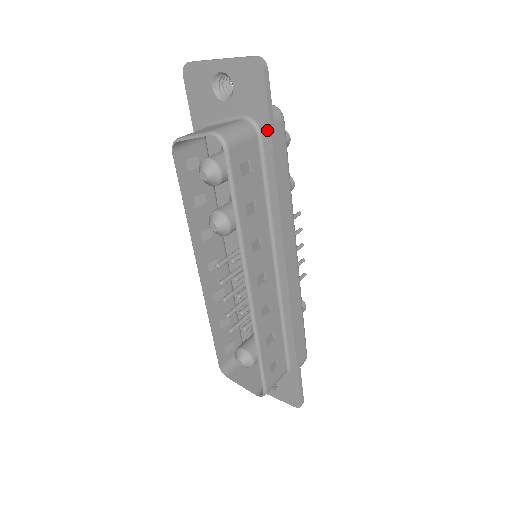
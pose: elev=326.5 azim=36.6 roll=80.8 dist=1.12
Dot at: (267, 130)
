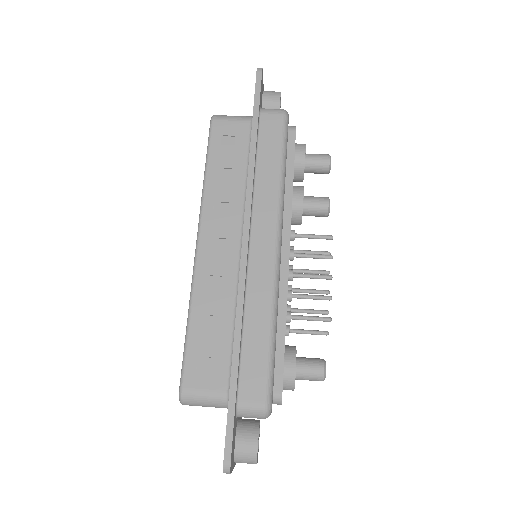
Dot at: (253, 113)
